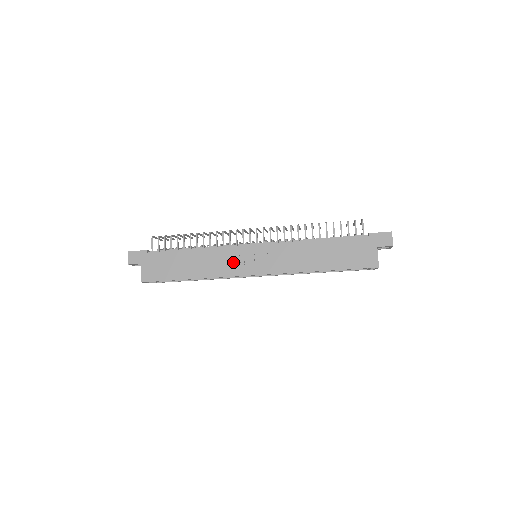
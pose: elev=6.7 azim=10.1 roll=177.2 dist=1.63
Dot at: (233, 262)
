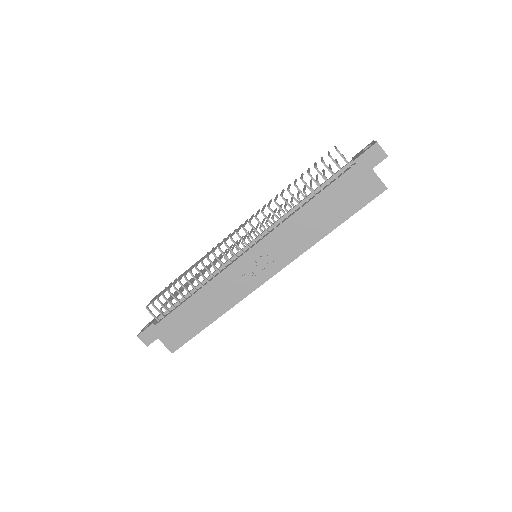
Dot at: (240, 281)
